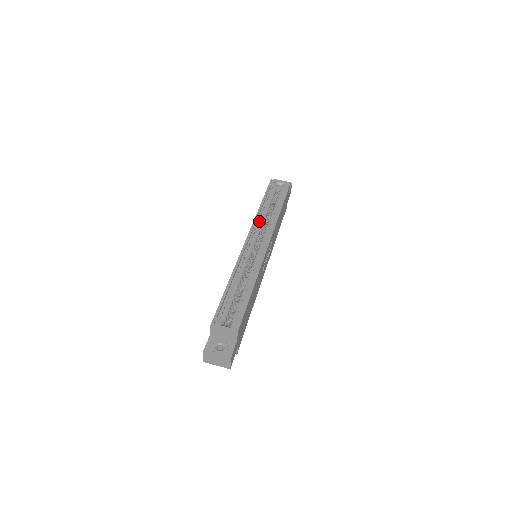
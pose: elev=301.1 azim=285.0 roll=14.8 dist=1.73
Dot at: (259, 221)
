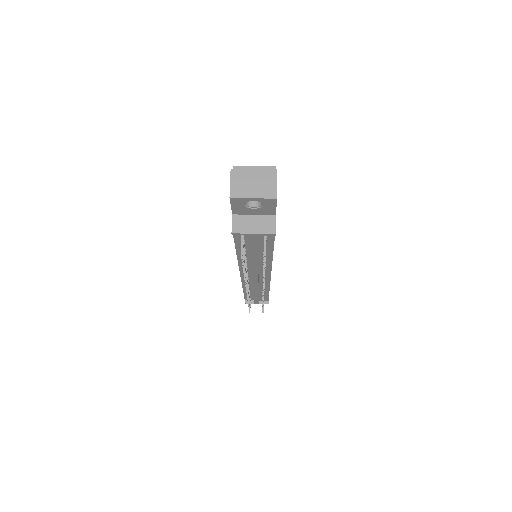
Dot at: occluded
